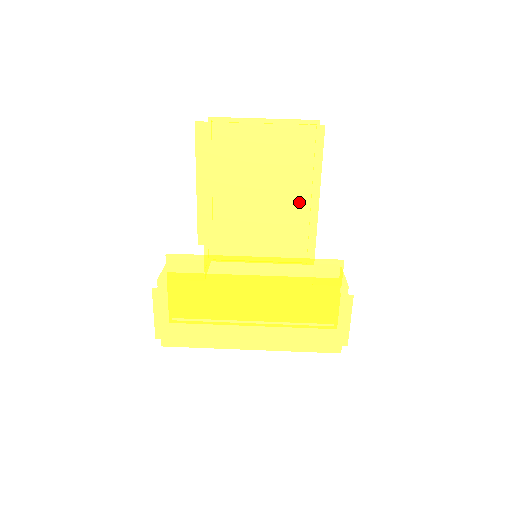
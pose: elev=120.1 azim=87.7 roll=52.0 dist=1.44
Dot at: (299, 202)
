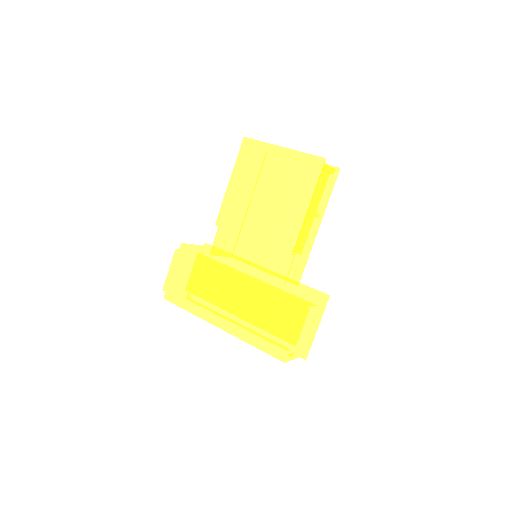
Dot at: (291, 212)
